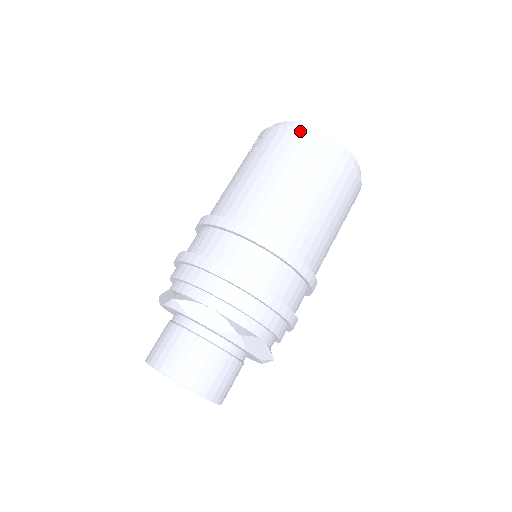
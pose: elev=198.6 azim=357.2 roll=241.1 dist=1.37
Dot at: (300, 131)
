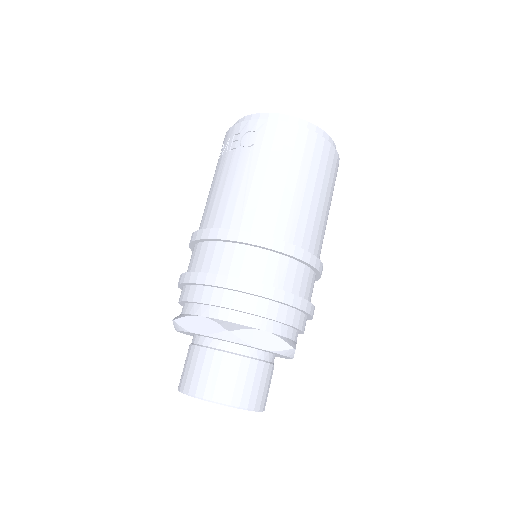
Dot at: (302, 129)
